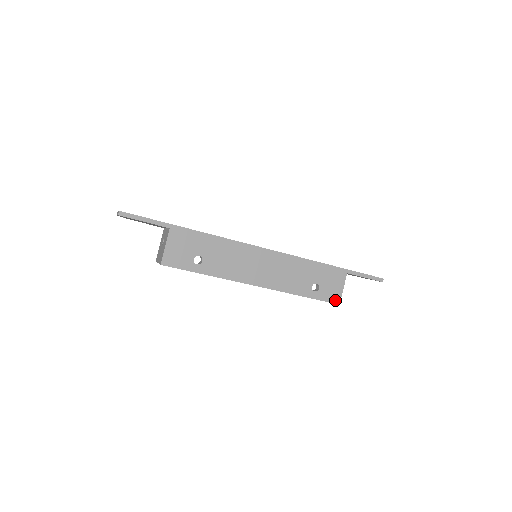
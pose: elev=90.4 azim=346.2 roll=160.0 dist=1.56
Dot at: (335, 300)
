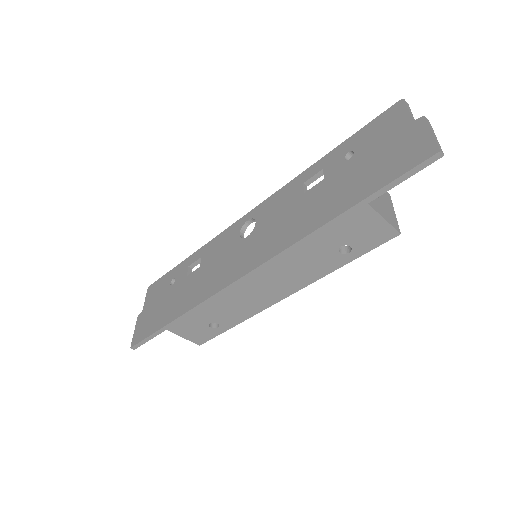
Dot at: (388, 236)
